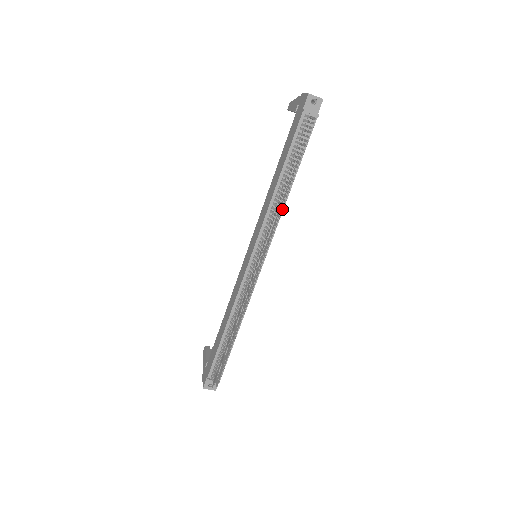
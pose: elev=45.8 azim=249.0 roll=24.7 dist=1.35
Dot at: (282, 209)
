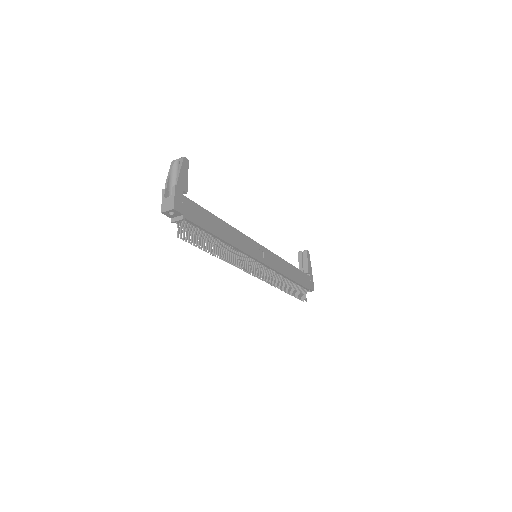
Dot at: (230, 262)
